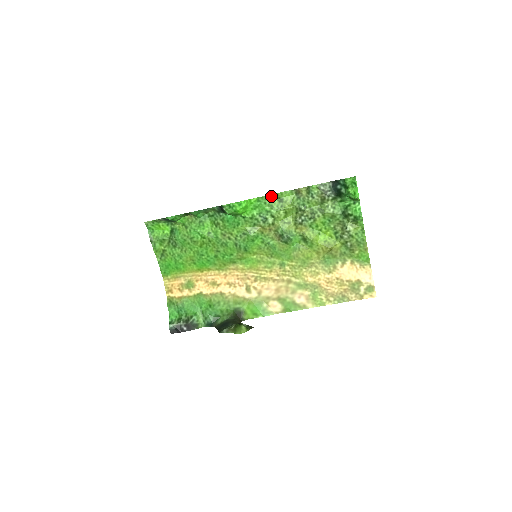
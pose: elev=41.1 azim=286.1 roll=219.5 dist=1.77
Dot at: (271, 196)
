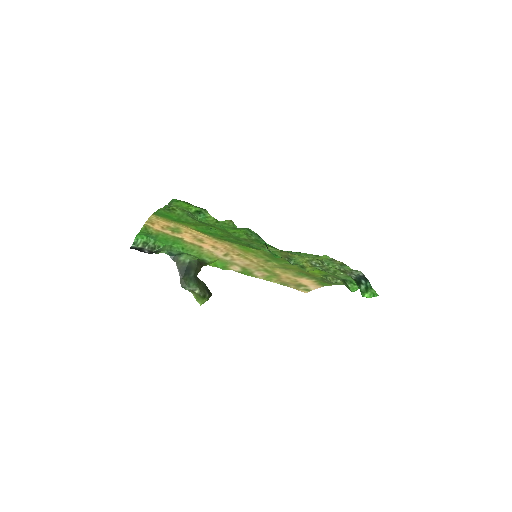
Dot at: occluded
